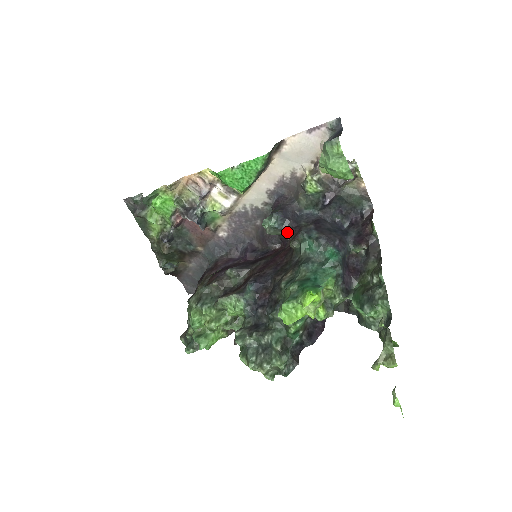
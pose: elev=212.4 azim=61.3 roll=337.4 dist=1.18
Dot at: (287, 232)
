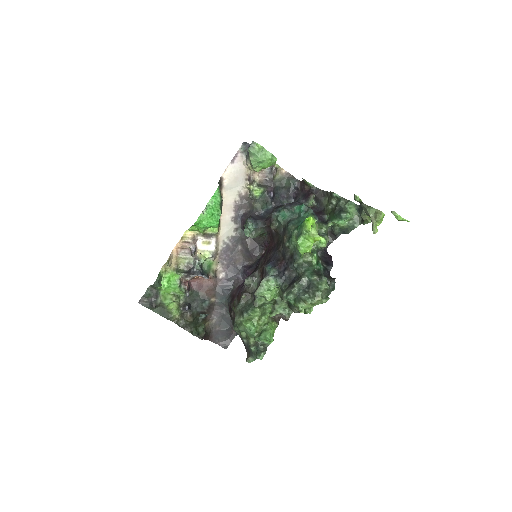
Dot at: (263, 226)
